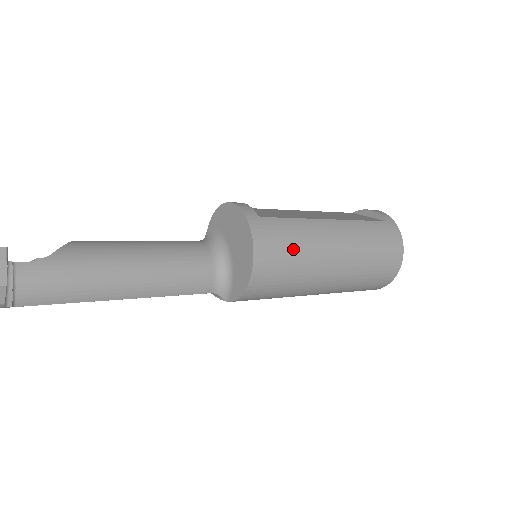
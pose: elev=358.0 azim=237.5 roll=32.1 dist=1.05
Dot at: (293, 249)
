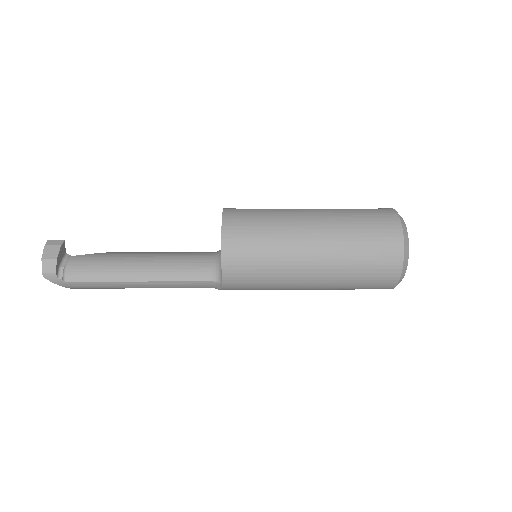
Dot at: (261, 222)
